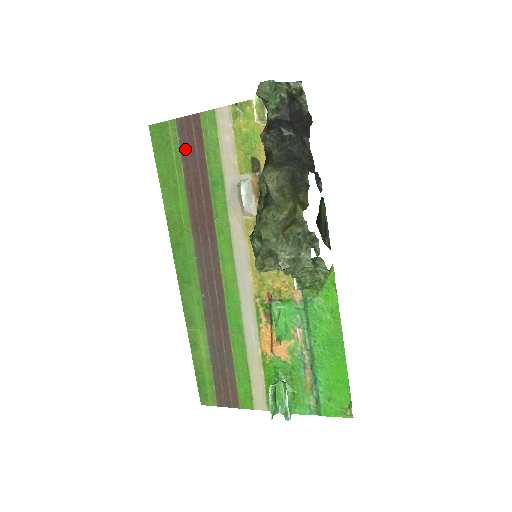
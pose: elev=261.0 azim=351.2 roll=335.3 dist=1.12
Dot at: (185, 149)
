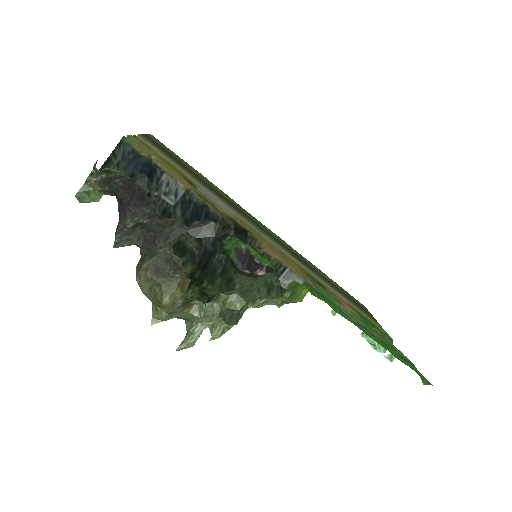
Dot at: (172, 155)
